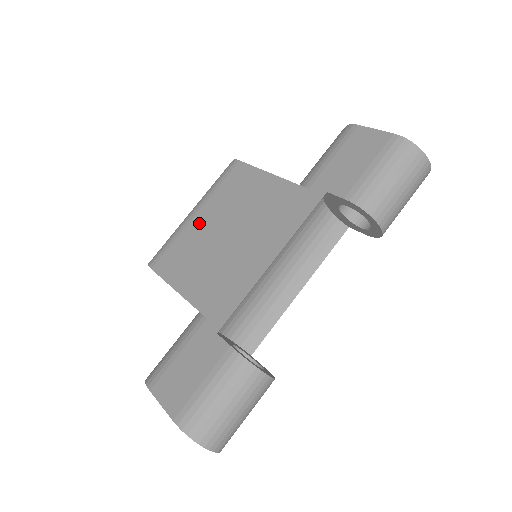
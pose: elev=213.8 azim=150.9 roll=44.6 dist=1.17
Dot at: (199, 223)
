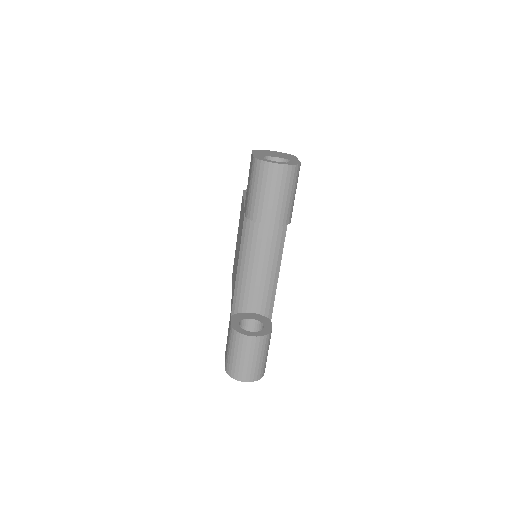
Dot at: occluded
